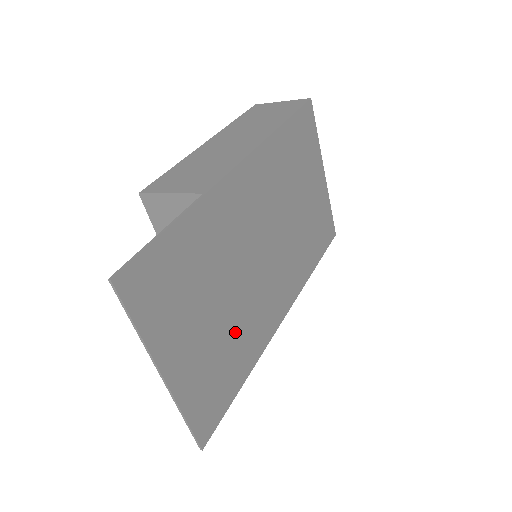
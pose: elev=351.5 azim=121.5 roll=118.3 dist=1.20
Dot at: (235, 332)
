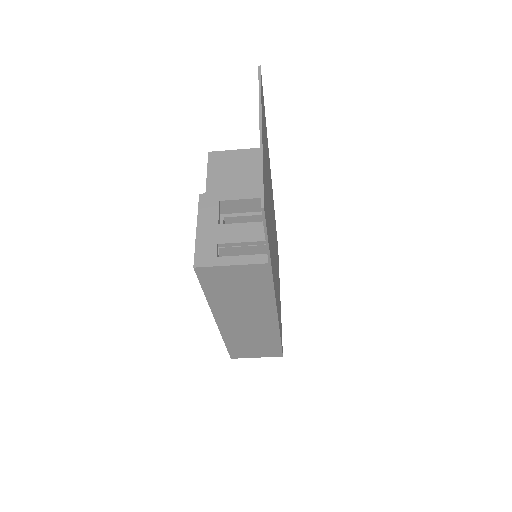
Dot at: occluded
